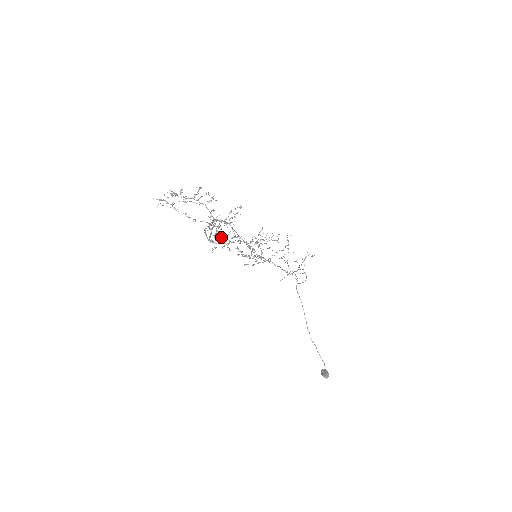
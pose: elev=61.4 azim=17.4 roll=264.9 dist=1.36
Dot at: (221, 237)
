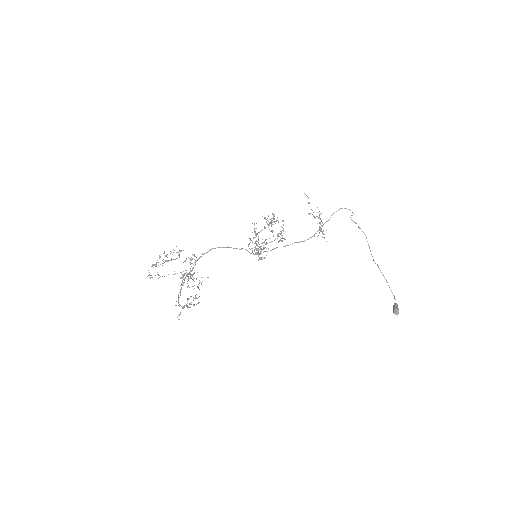
Dot at: (199, 282)
